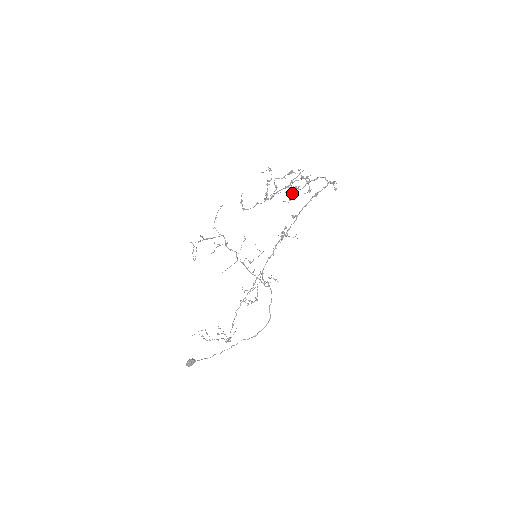
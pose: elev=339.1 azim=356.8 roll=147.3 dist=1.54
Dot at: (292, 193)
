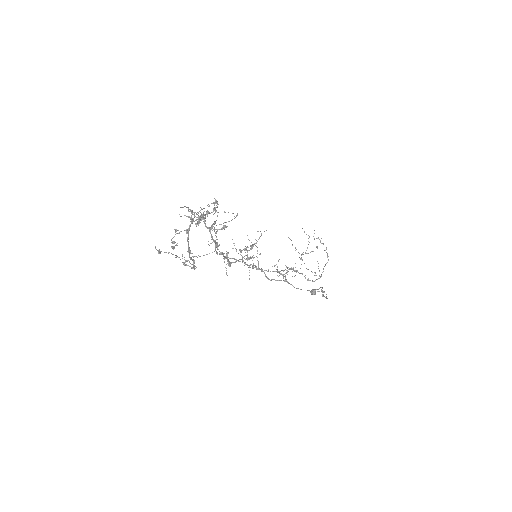
Dot at: occluded
